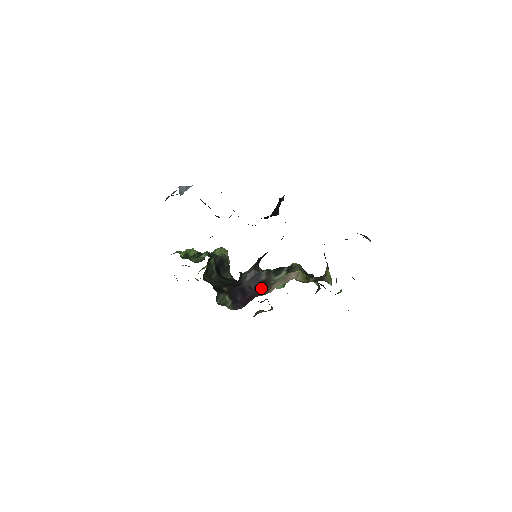
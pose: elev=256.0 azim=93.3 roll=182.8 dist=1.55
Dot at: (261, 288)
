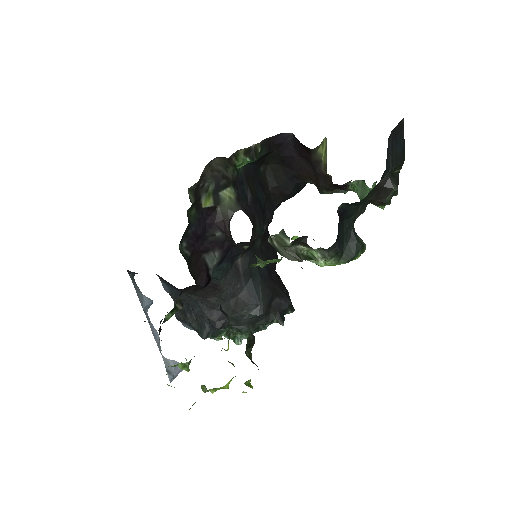
Dot at: occluded
